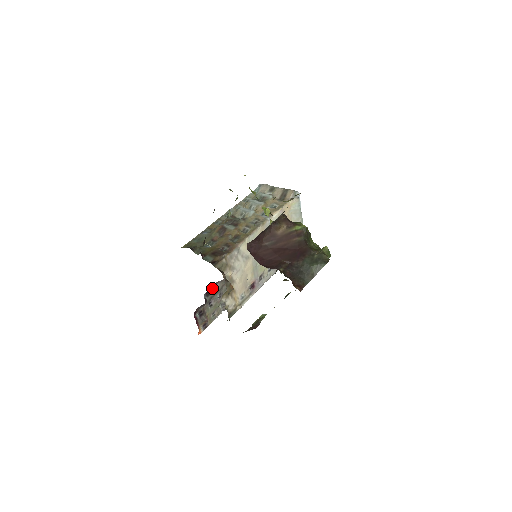
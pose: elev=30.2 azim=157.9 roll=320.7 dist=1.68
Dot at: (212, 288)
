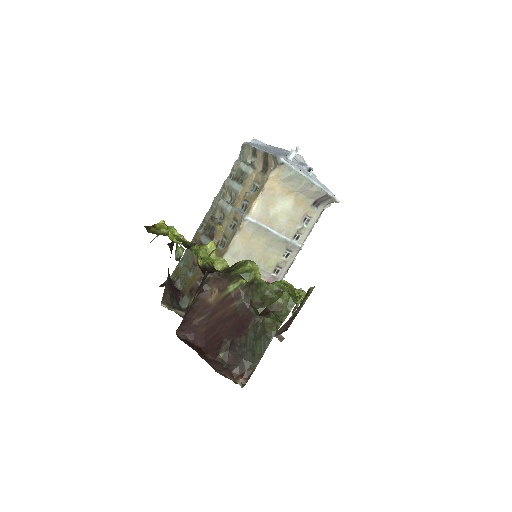
Dot at: occluded
